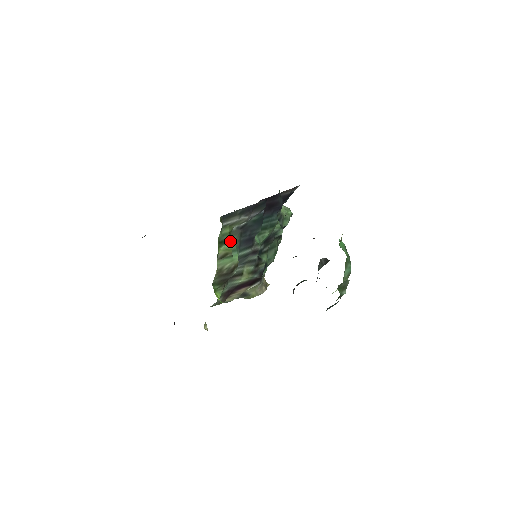
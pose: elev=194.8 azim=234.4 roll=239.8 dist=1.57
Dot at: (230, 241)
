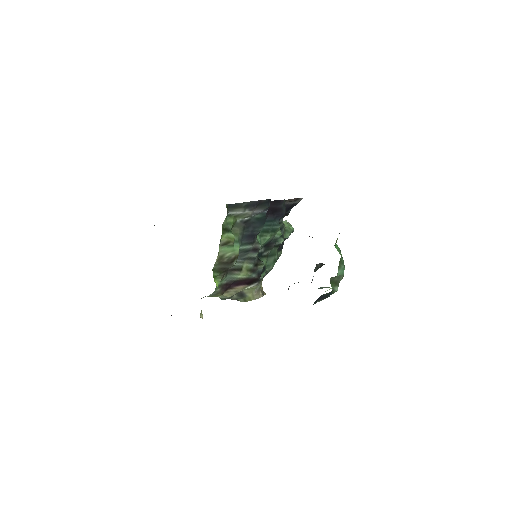
Dot at: (233, 232)
